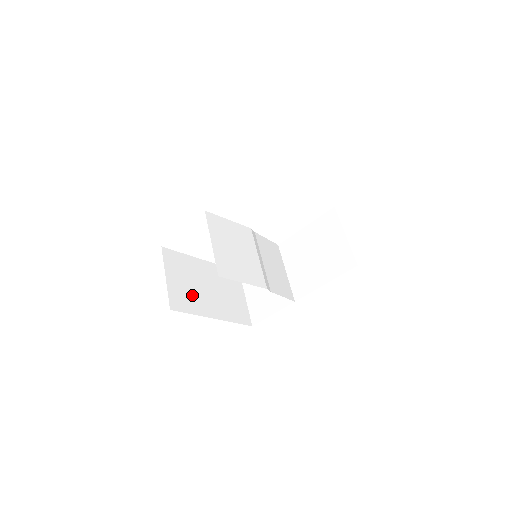
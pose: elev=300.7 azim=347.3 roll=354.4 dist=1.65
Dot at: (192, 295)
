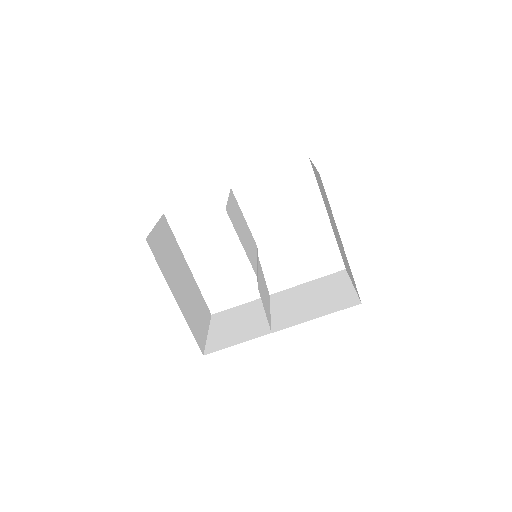
Dot at: (168, 263)
